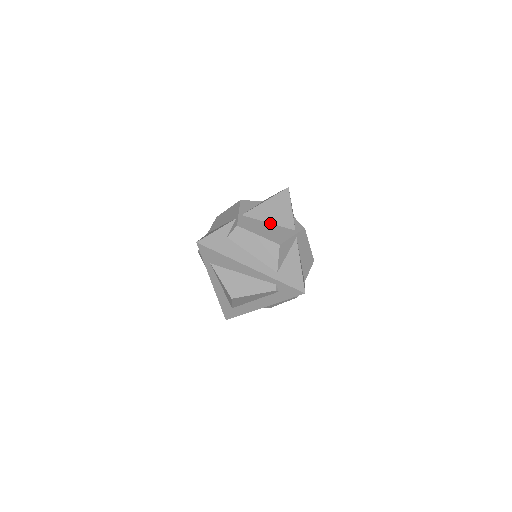
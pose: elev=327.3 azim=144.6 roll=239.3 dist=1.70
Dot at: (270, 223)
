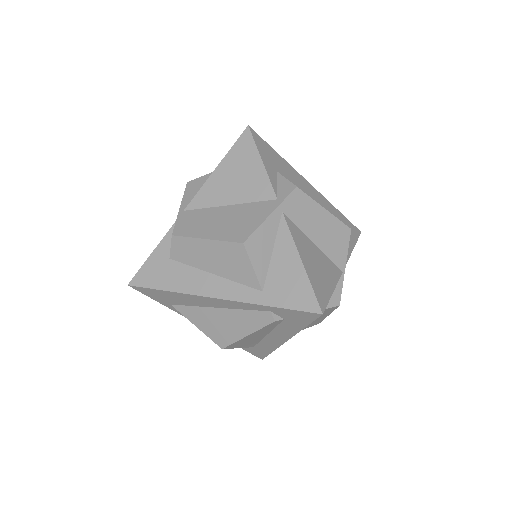
Dot at: (231, 205)
